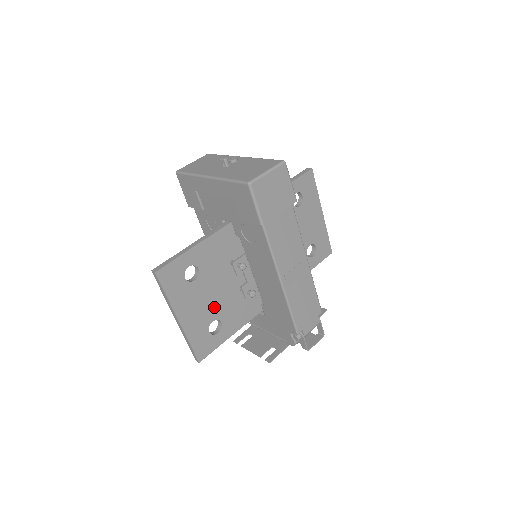
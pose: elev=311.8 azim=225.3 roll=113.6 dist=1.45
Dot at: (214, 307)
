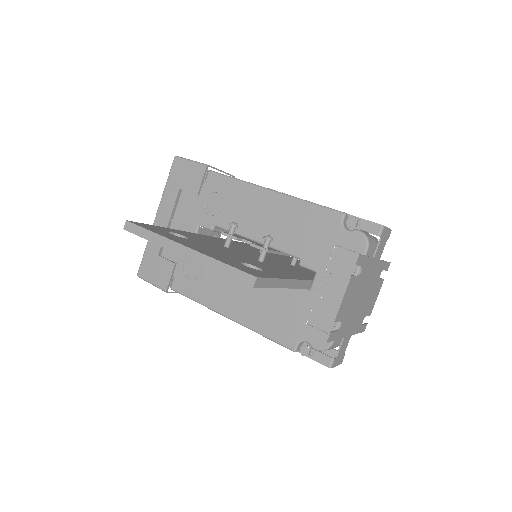
Dot at: (233, 257)
